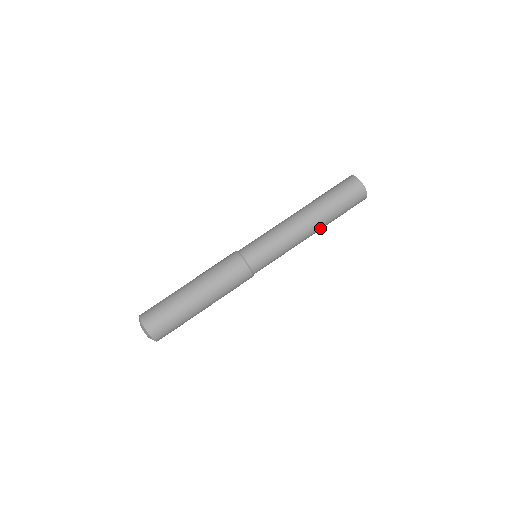
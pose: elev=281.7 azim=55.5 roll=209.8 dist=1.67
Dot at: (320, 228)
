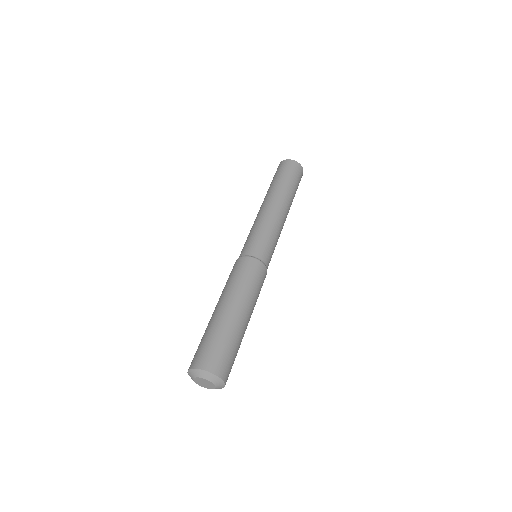
Dot at: occluded
